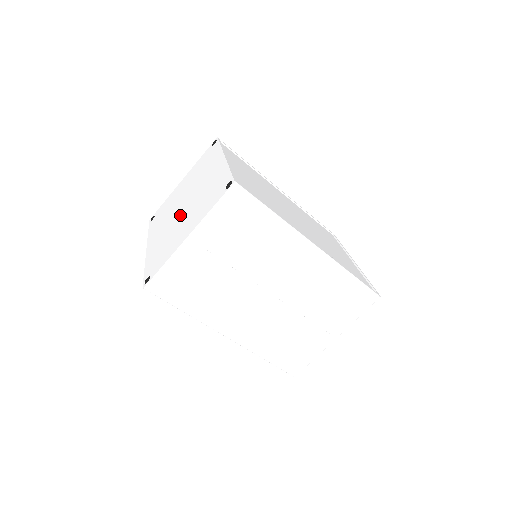
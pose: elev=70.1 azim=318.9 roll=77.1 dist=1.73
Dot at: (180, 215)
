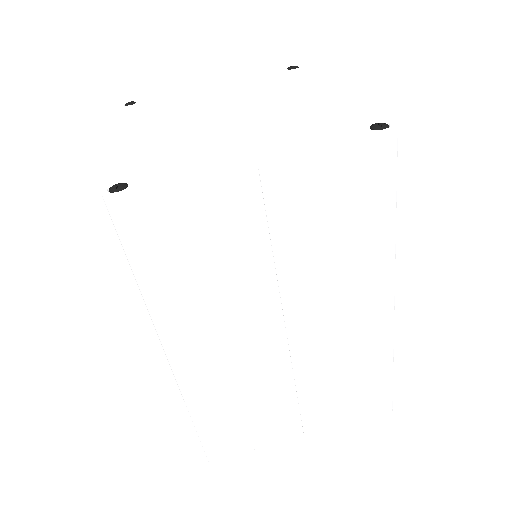
Dot at: (220, 122)
